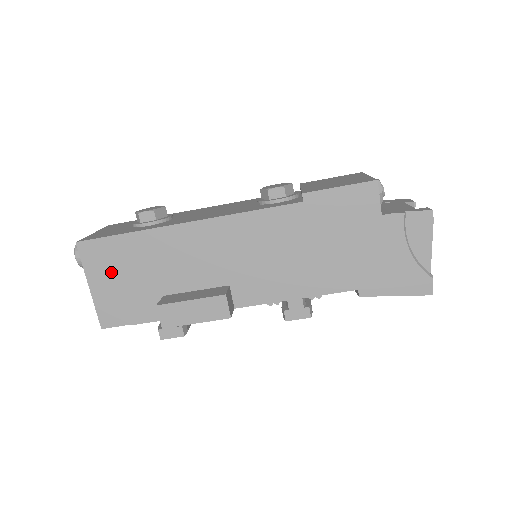
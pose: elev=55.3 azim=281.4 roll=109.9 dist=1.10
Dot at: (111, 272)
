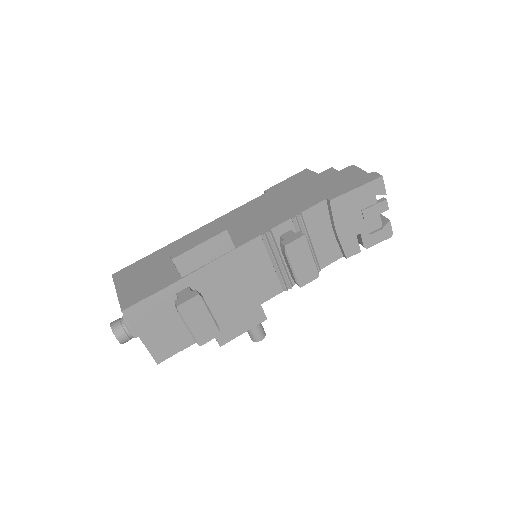
Dot at: (136, 276)
